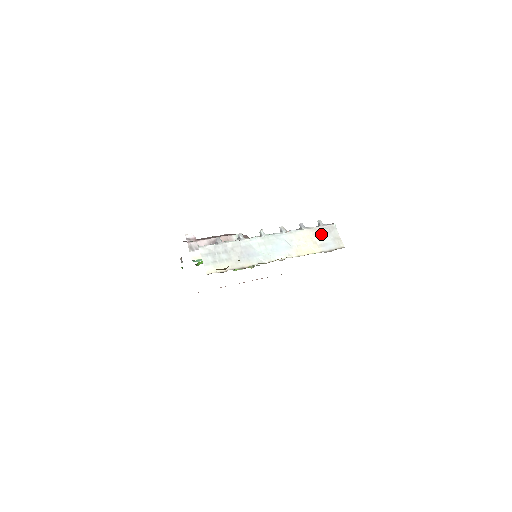
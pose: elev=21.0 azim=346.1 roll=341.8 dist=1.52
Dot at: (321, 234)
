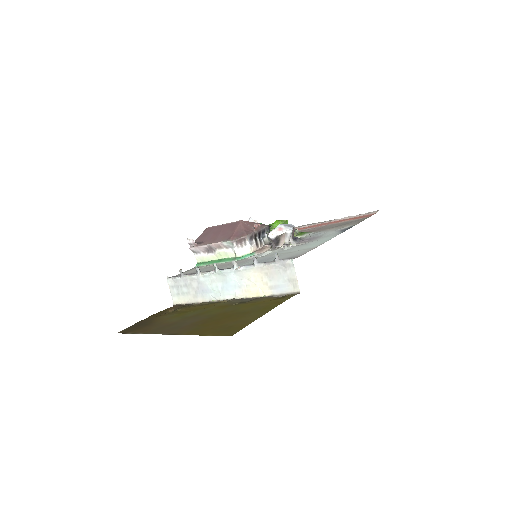
Dot at: (273, 273)
